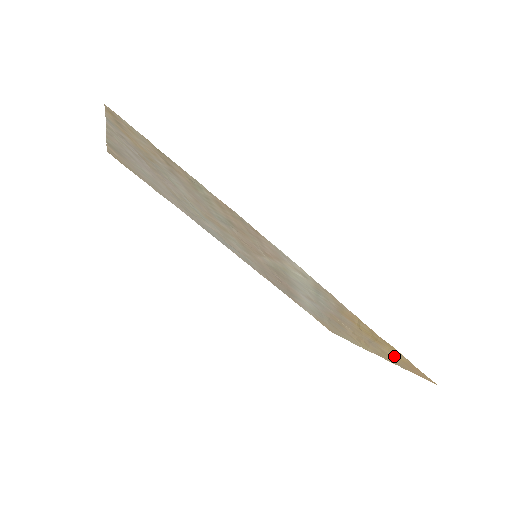
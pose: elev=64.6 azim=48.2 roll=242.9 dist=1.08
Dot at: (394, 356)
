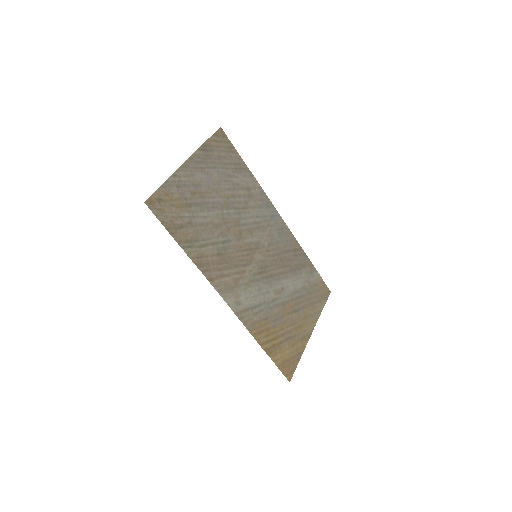
Dot at: (287, 354)
